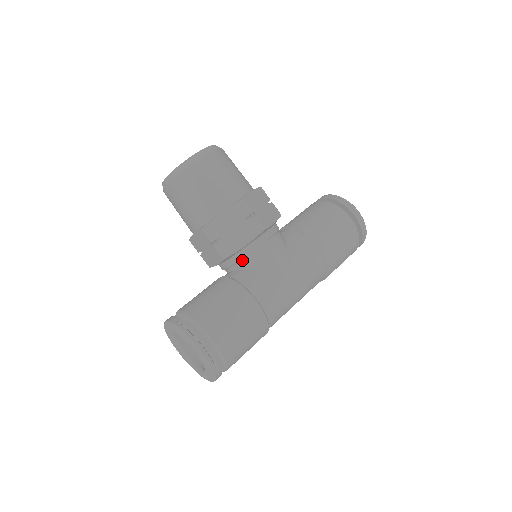
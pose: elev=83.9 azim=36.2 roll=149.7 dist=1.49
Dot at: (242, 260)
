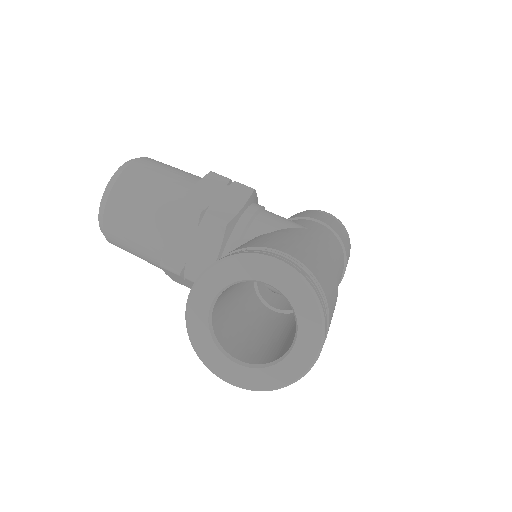
Dot at: (248, 229)
